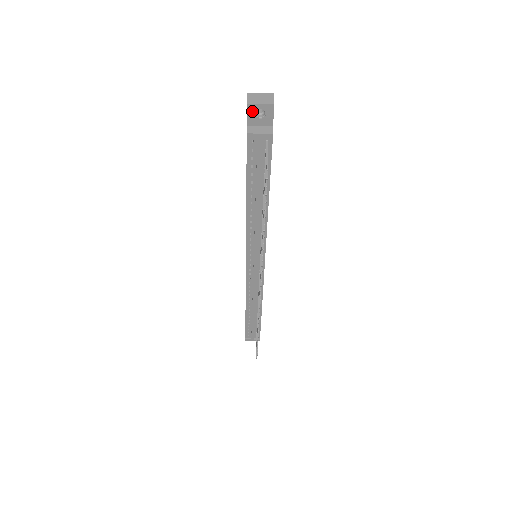
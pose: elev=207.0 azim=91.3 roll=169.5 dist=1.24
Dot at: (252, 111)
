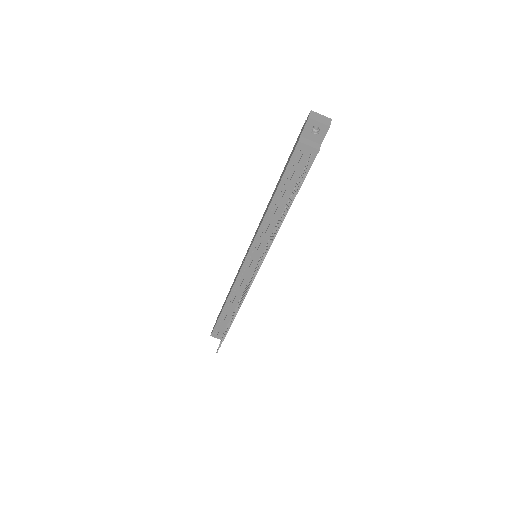
Dot at: (310, 125)
